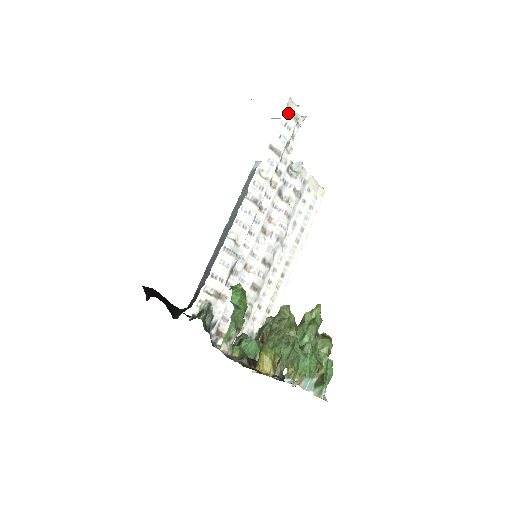
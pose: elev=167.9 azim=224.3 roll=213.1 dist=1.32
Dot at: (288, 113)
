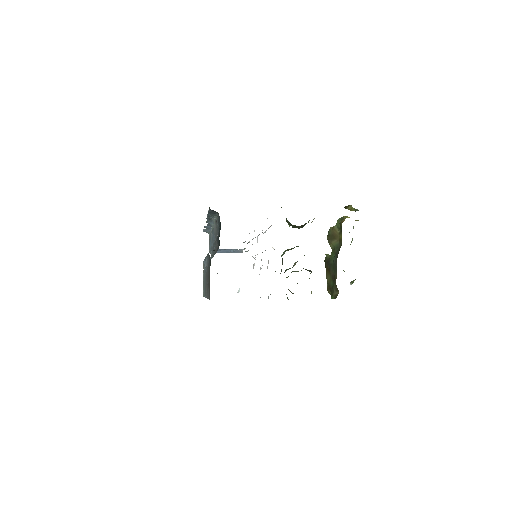
Dot at: occluded
